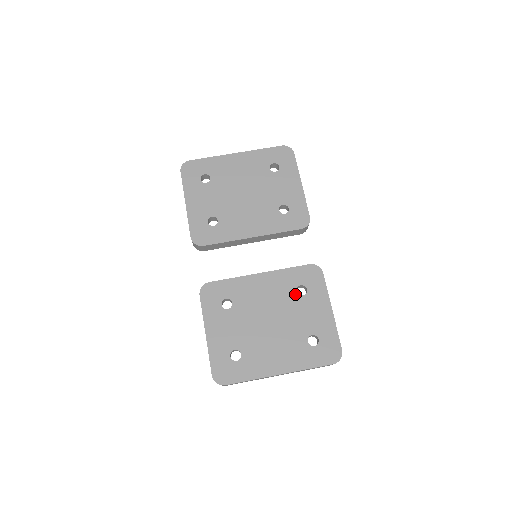
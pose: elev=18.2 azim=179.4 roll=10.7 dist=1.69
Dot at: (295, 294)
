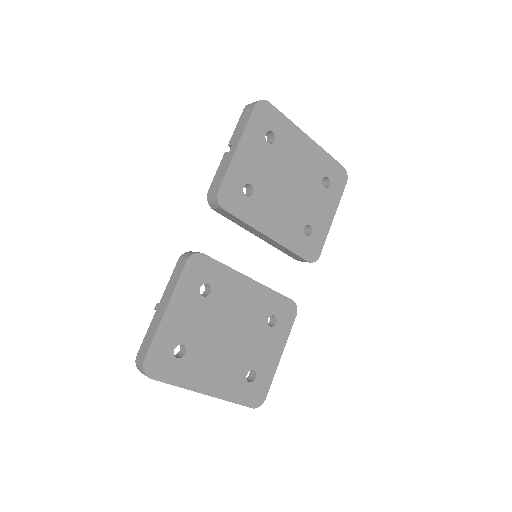
Dot at: (265, 321)
